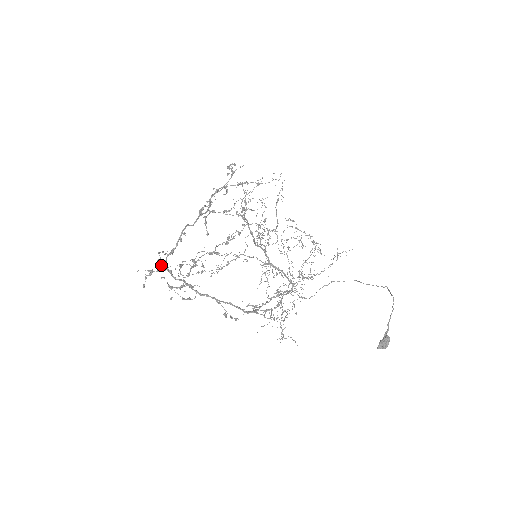
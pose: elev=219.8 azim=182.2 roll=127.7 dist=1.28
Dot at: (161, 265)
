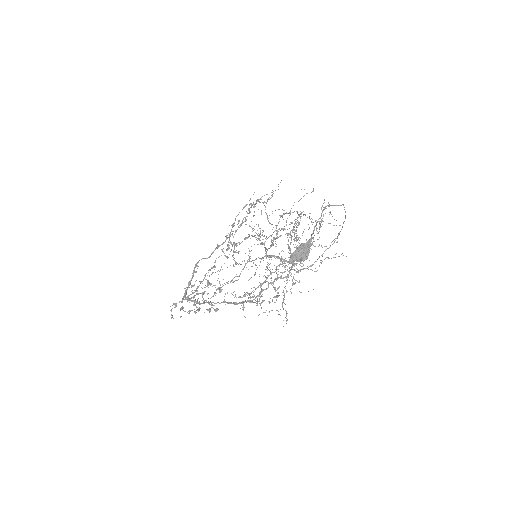
Dot at: occluded
